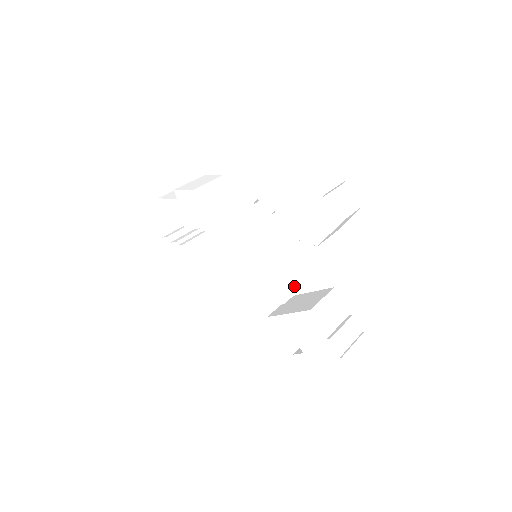
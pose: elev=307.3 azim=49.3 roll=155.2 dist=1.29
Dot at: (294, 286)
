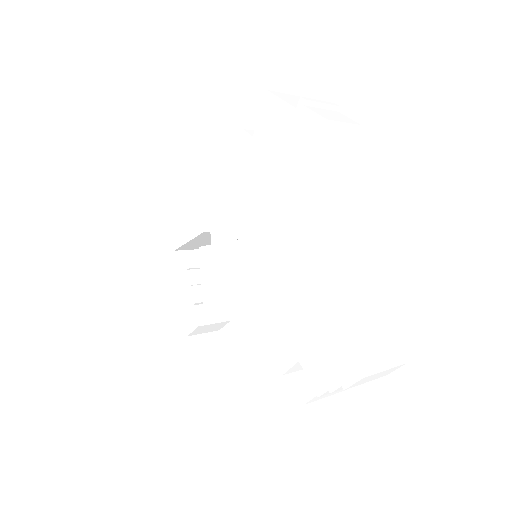
Dot at: (291, 269)
